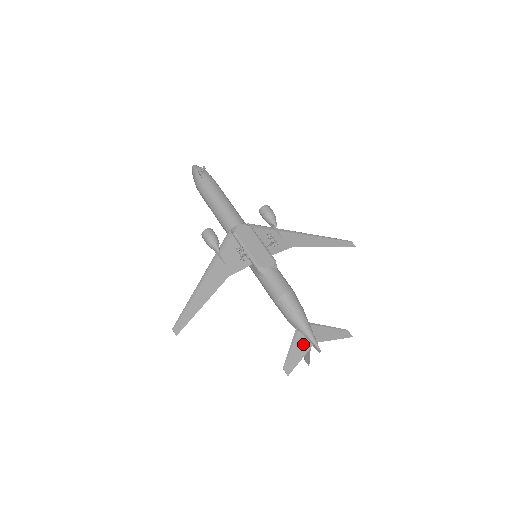
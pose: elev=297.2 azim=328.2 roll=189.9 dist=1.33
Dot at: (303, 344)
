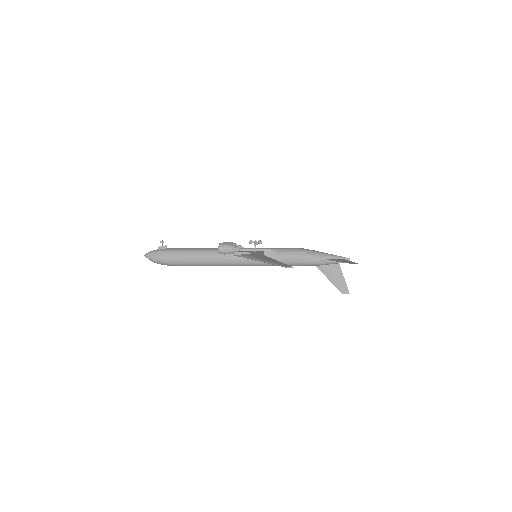
Dot at: (340, 260)
